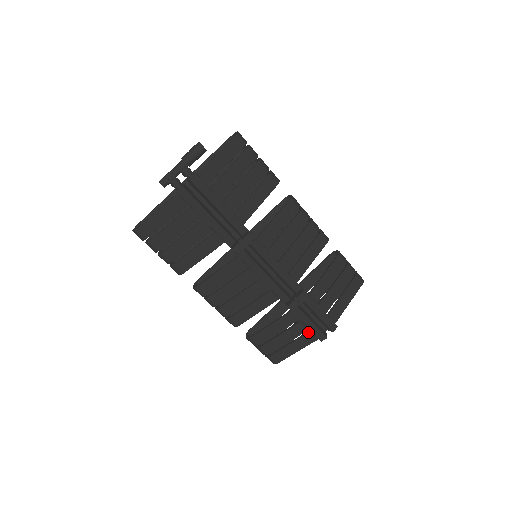
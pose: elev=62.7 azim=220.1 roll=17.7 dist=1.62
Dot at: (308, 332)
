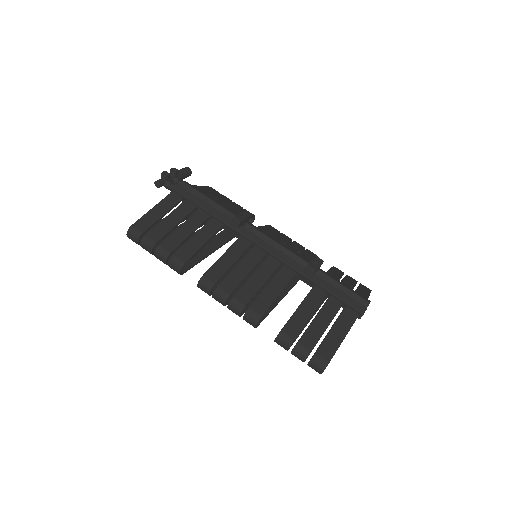
Dot at: (343, 309)
